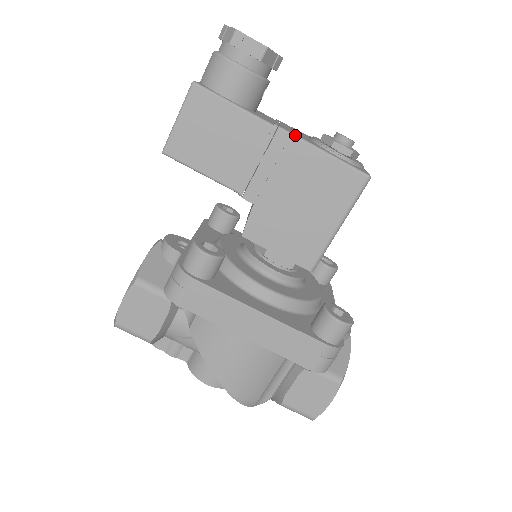
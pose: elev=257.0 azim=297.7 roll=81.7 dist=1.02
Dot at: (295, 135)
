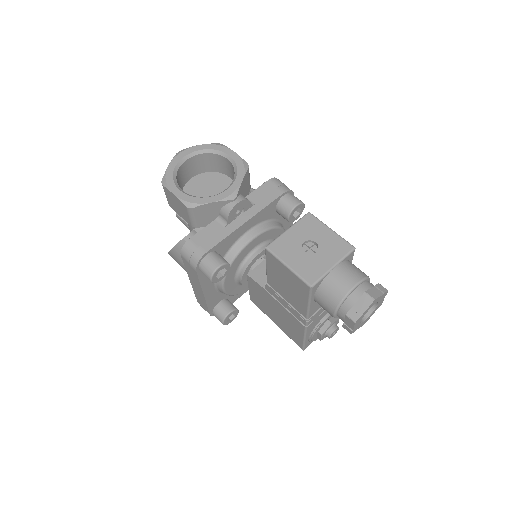
Dot at: (306, 328)
